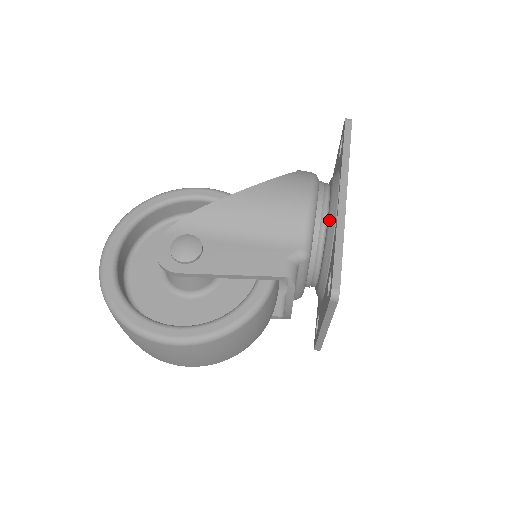
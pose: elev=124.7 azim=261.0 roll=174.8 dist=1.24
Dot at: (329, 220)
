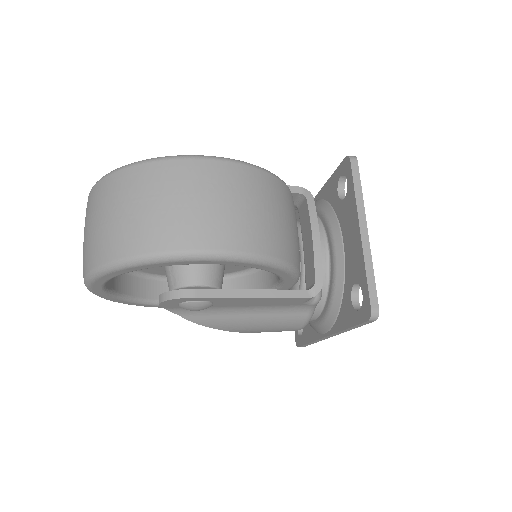
Dot at: occluded
